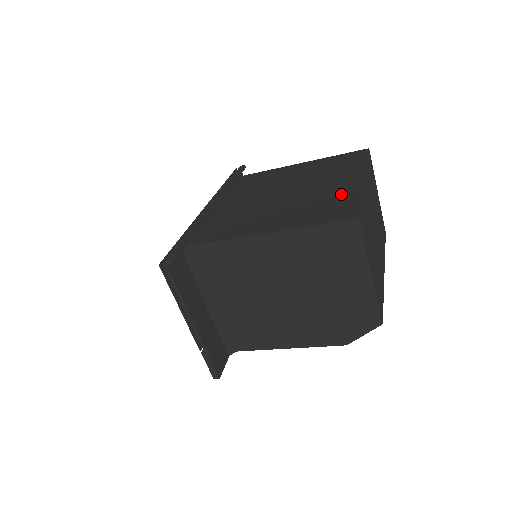
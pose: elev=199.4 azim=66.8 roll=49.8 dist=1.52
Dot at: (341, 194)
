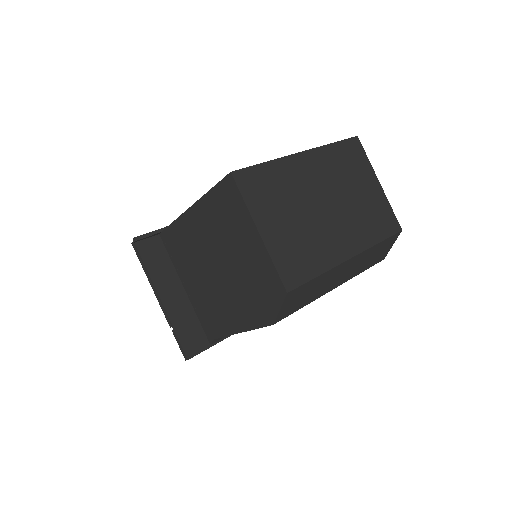
Dot at: occluded
